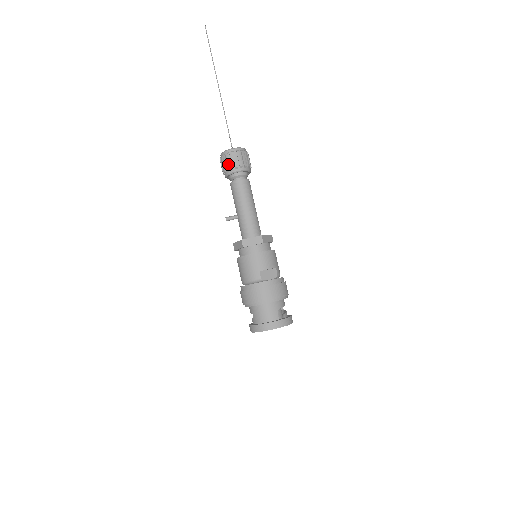
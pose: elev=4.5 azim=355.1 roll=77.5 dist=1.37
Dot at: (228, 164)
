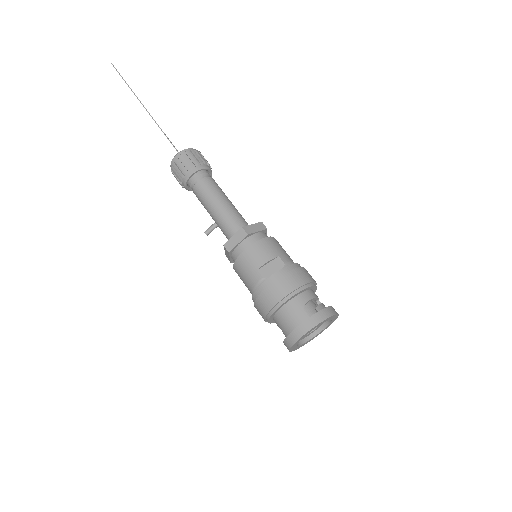
Dot at: (179, 174)
